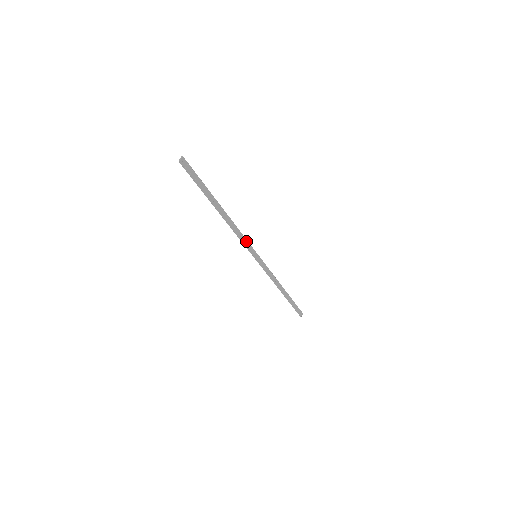
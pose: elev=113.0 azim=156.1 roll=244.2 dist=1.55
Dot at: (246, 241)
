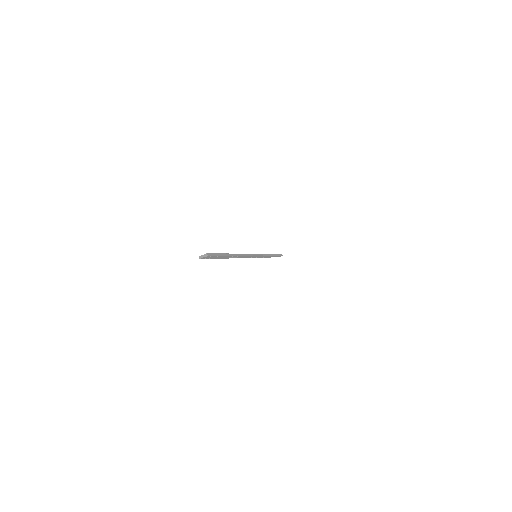
Dot at: (251, 256)
